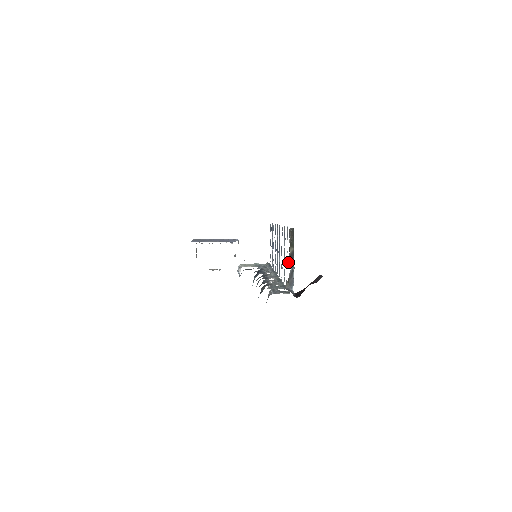
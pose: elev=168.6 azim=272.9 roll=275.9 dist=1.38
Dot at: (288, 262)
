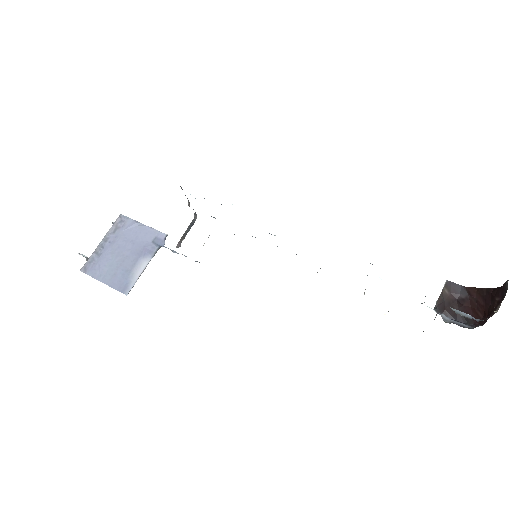
Dot at: (456, 313)
